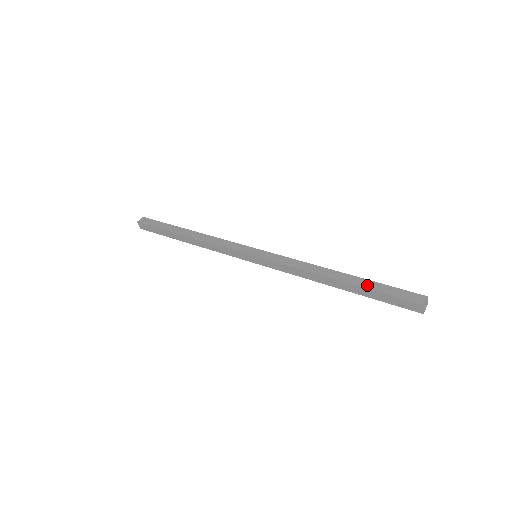
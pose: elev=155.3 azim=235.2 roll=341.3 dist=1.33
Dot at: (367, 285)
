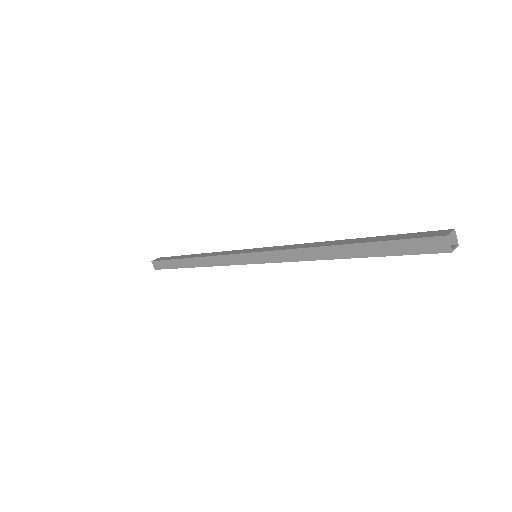
Dot at: (374, 239)
